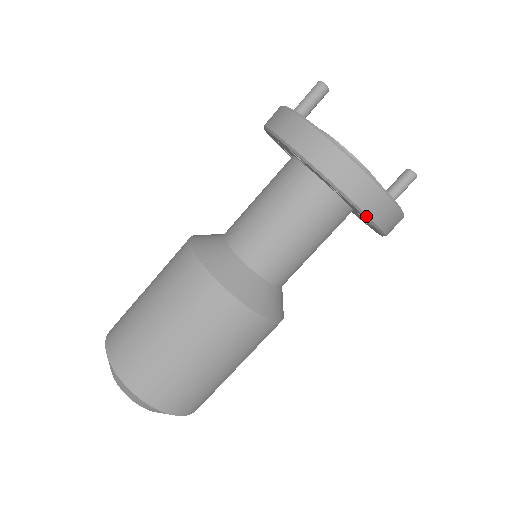
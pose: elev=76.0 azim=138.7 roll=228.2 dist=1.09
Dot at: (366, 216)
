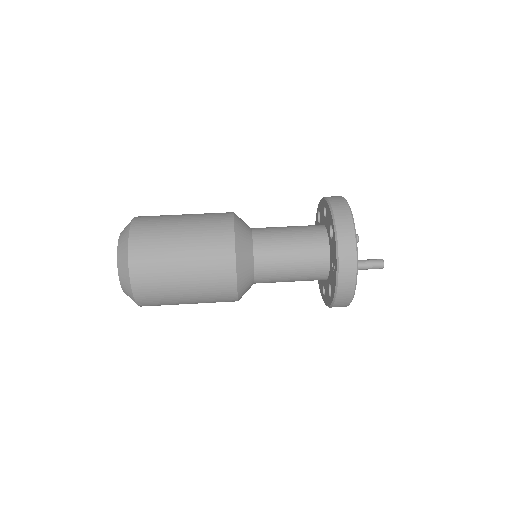
Dot at: (331, 208)
